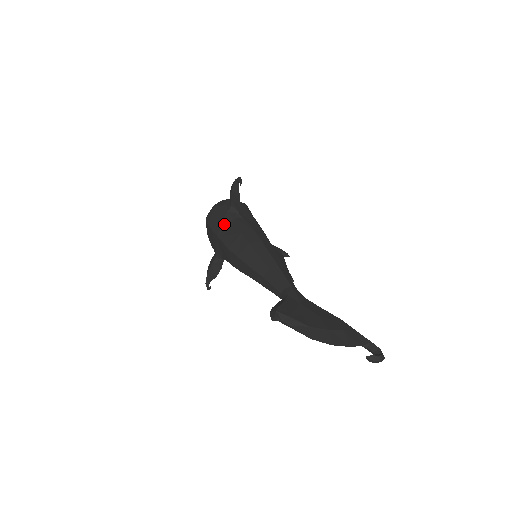
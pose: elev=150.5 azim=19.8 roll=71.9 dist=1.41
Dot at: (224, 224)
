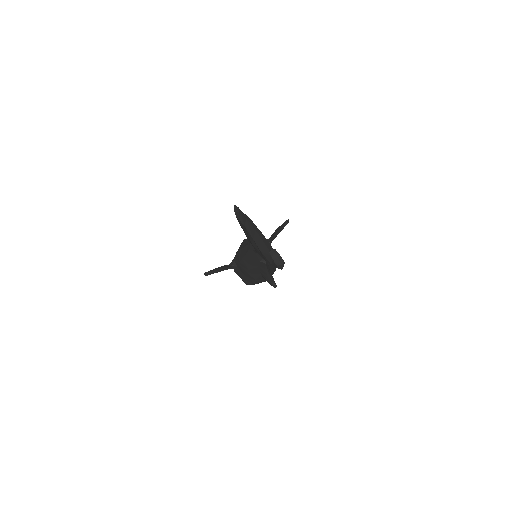
Dot at: occluded
